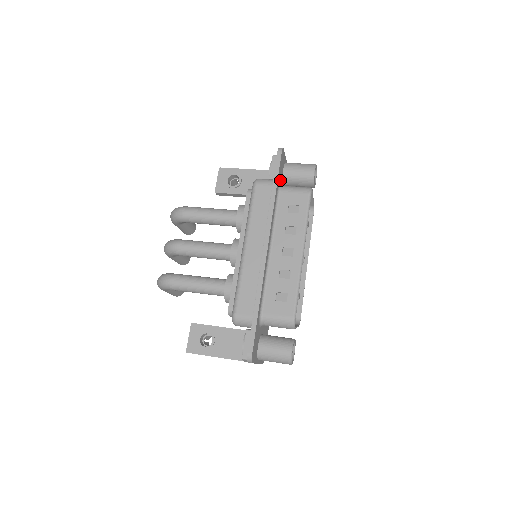
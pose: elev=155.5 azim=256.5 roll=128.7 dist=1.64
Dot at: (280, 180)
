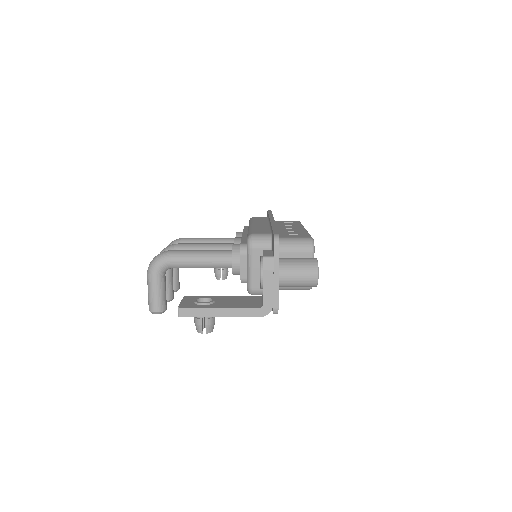
Dot at: occluded
